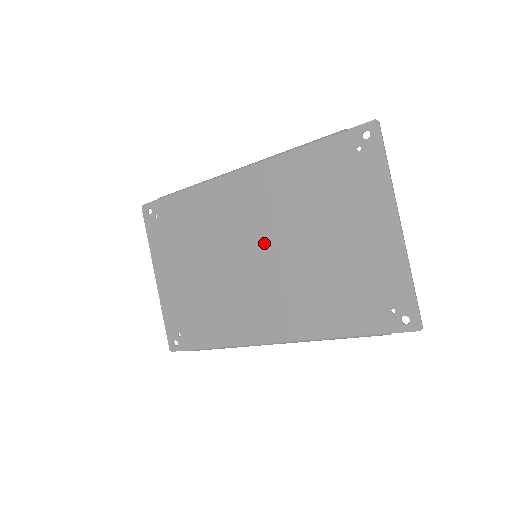
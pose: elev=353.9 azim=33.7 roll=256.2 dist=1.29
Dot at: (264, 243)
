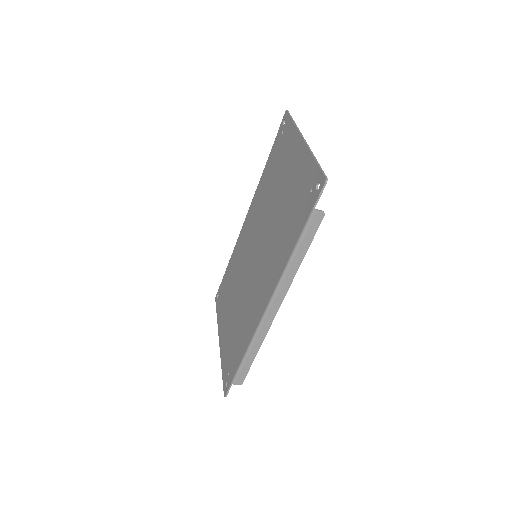
Dot at: (257, 241)
